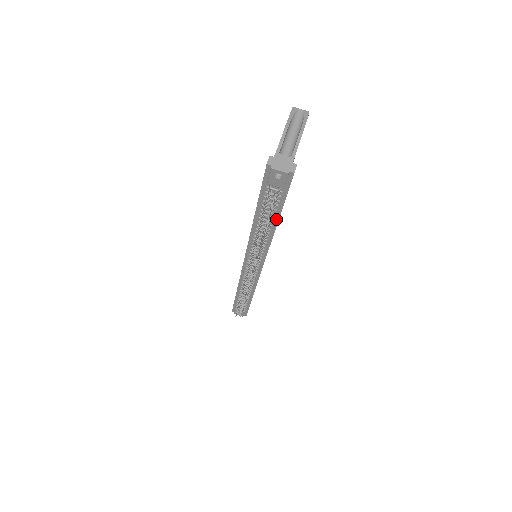
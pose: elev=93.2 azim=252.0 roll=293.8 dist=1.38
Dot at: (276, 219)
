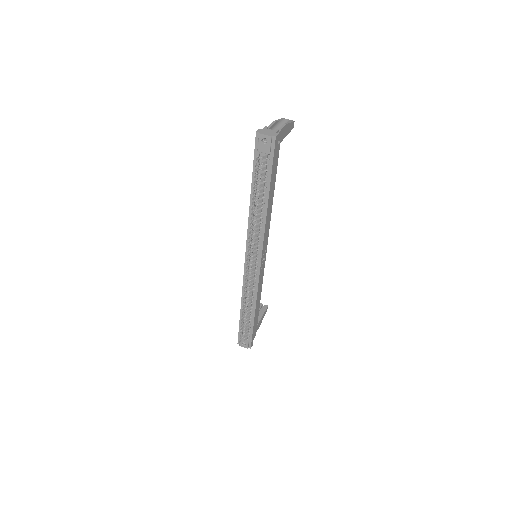
Dot at: (267, 194)
